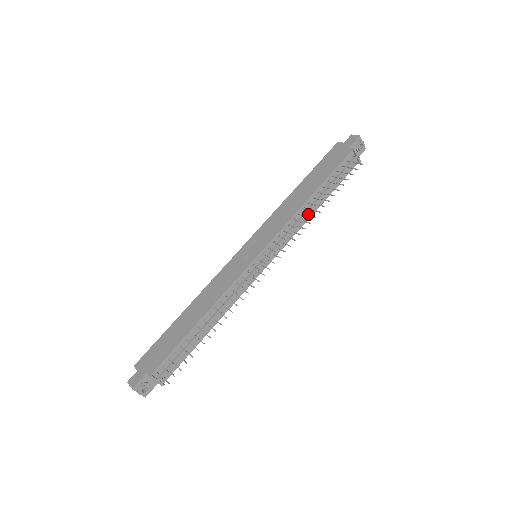
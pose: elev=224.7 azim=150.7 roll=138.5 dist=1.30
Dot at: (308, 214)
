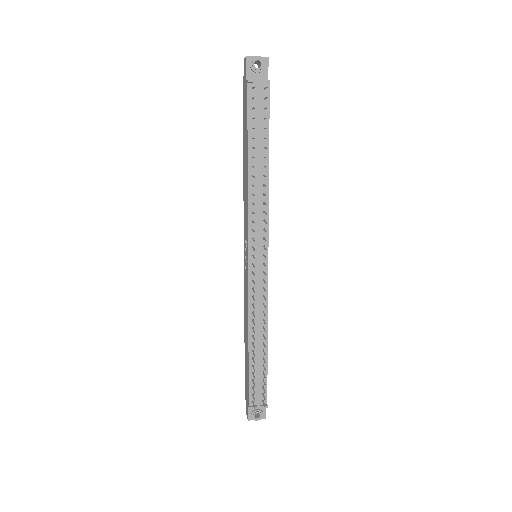
Dot at: (264, 183)
